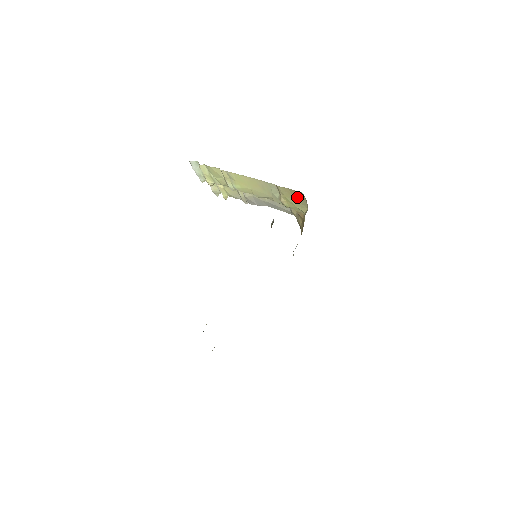
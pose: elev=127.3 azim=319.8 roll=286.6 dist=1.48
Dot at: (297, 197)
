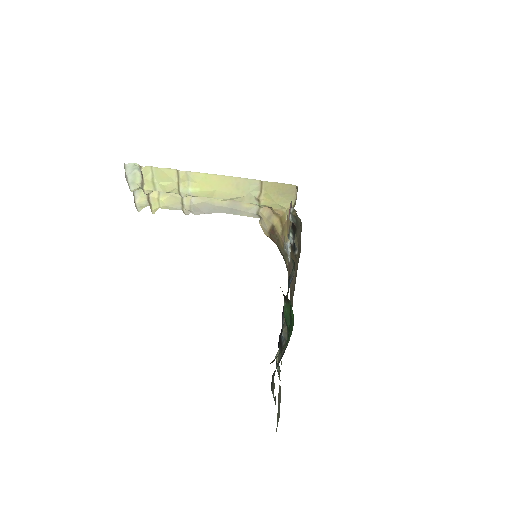
Dot at: (284, 191)
